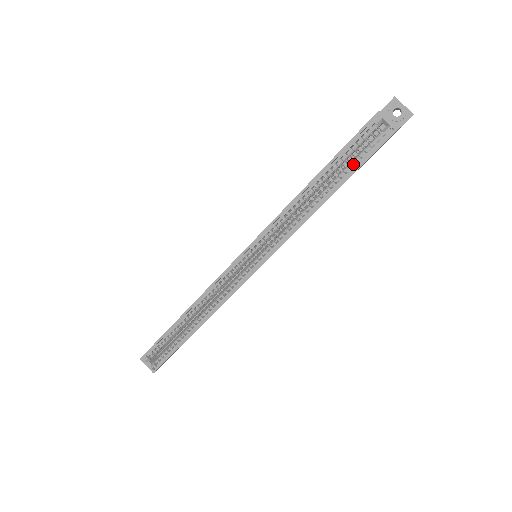
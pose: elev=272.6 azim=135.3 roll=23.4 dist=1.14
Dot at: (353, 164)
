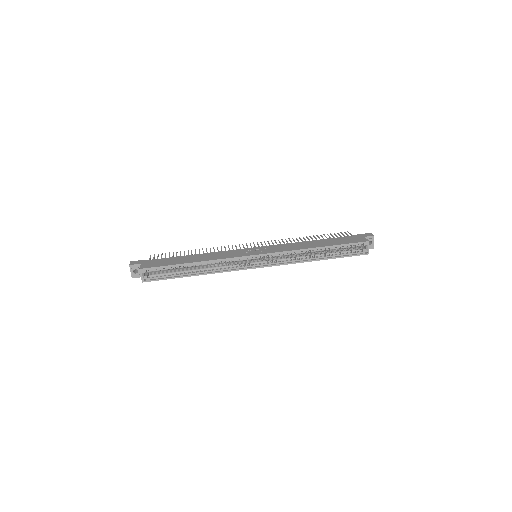
Dot at: (341, 253)
